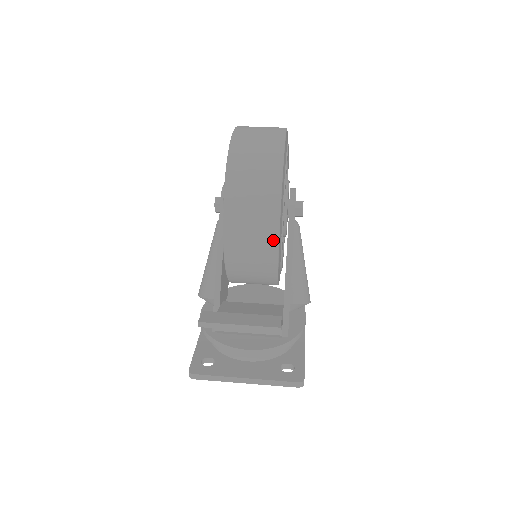
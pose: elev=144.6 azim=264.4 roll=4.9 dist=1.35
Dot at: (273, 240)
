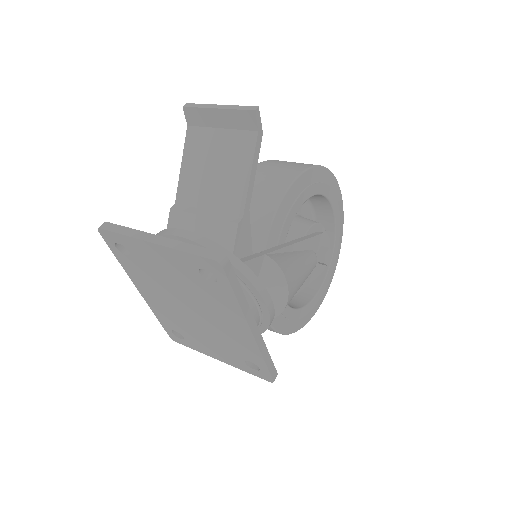
Dot at: (289, 179)
